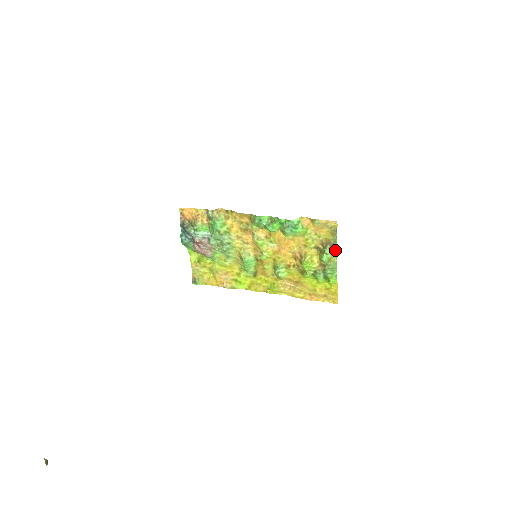
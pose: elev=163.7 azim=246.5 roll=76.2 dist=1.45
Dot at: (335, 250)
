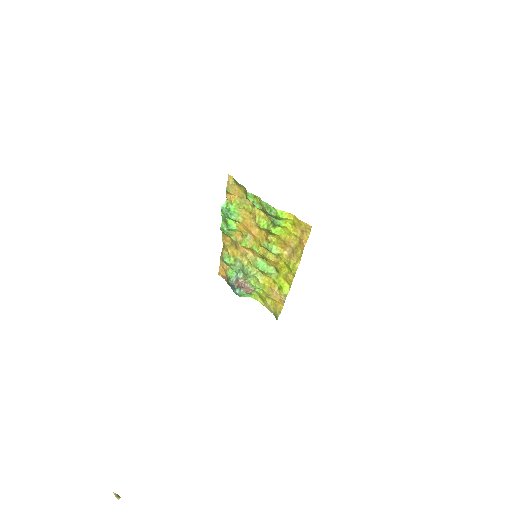
Dot at: (248, 193)
